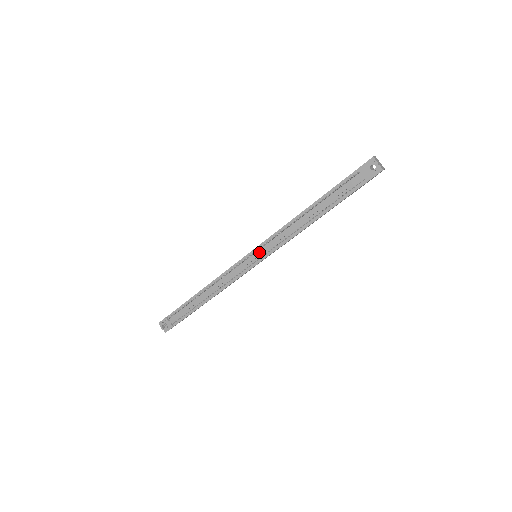
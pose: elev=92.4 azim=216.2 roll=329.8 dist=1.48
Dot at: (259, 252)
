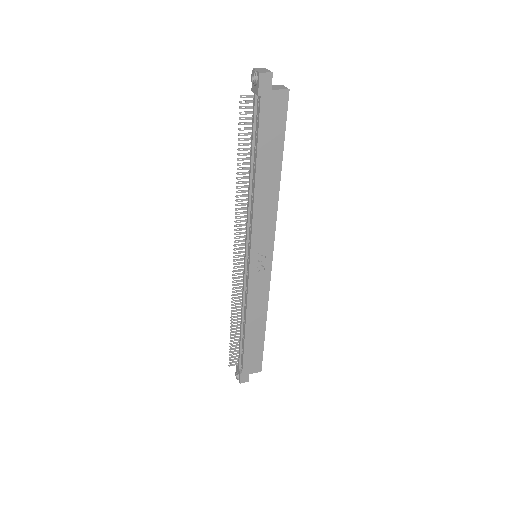
Dot at: (245, 246)
